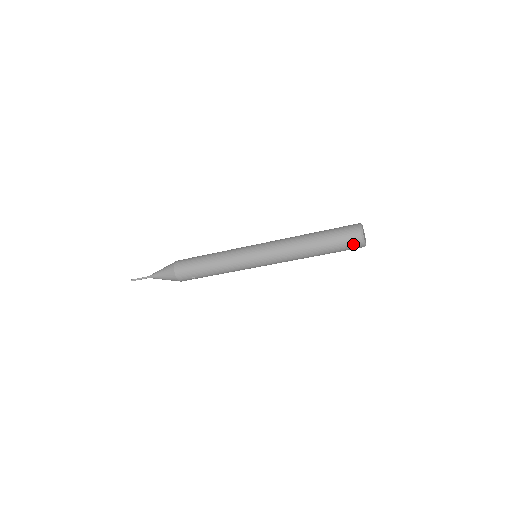
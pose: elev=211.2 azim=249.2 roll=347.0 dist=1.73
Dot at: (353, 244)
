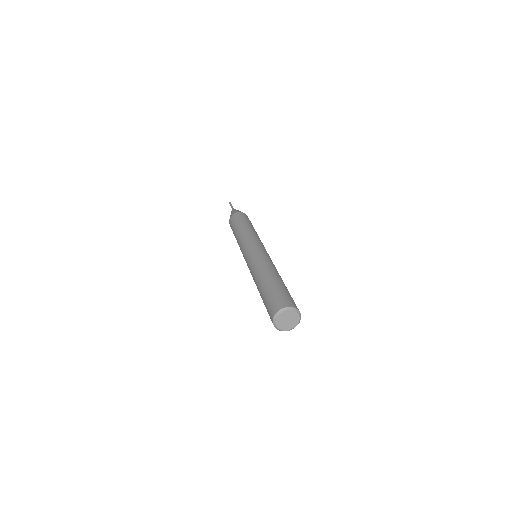
Dot at: occluded
